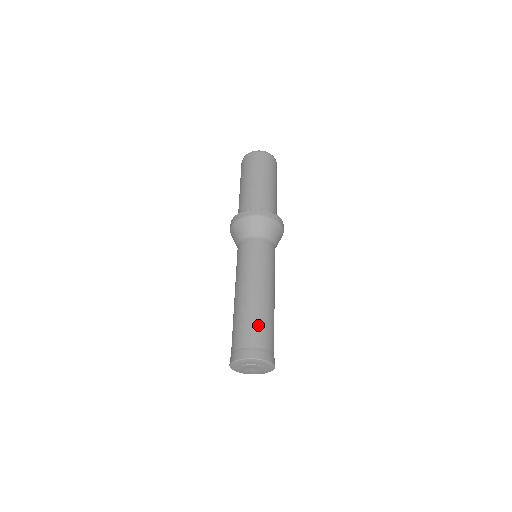
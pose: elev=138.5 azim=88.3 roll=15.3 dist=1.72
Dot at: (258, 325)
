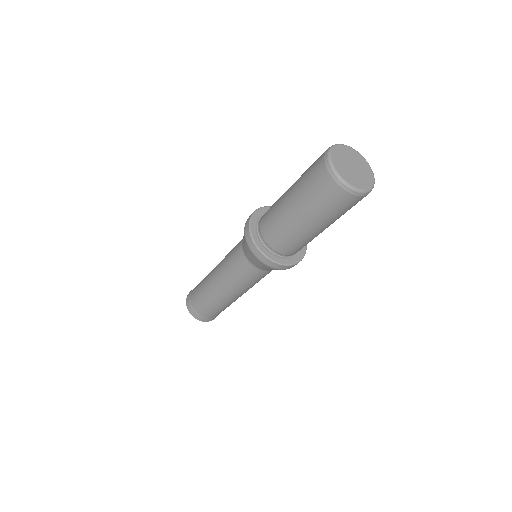
Dot at: (203, 303)
